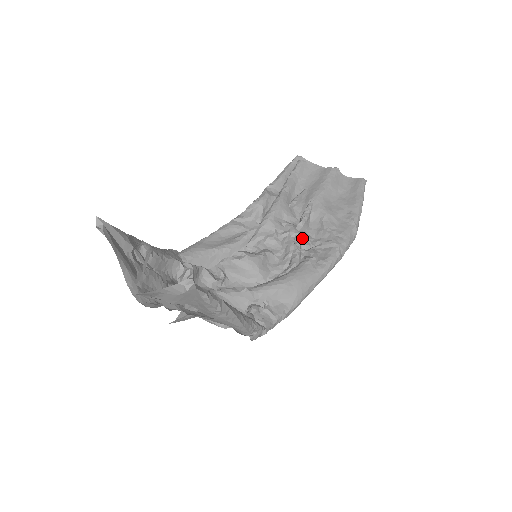
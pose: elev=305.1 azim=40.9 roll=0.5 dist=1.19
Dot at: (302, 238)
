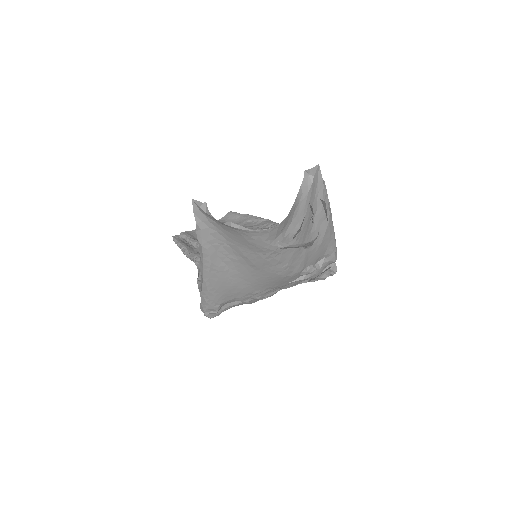
Dot at: occluded
